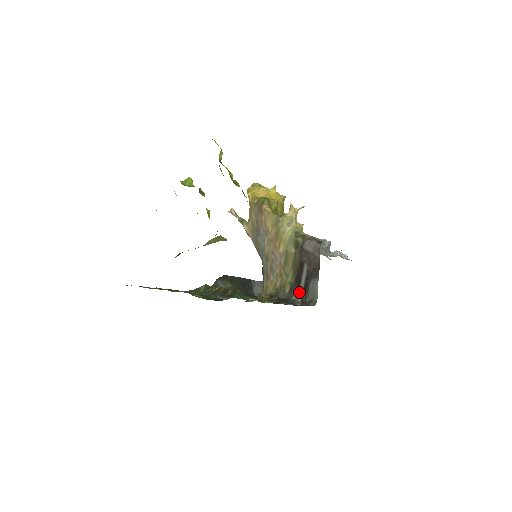
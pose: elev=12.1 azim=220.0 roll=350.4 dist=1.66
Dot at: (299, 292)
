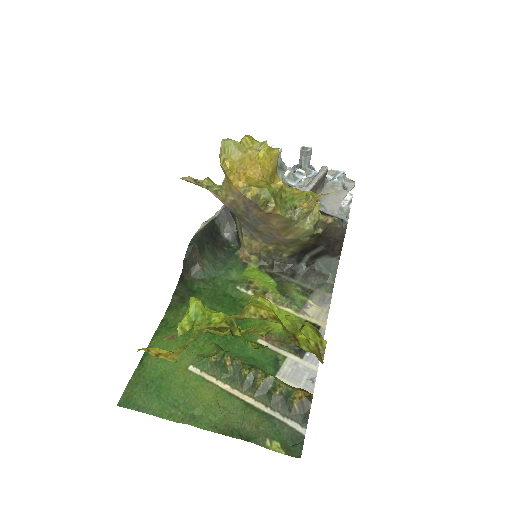
Dot at: (304, 259)
